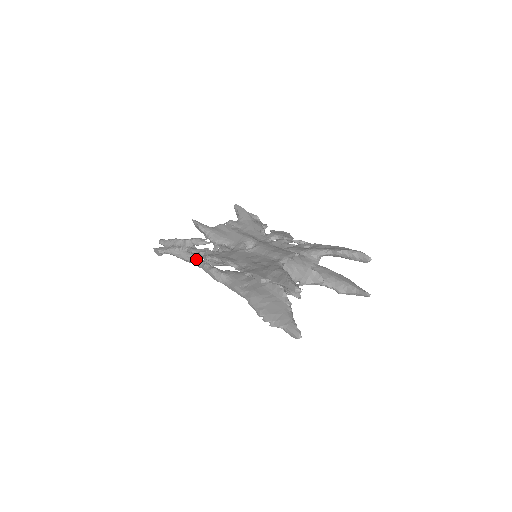
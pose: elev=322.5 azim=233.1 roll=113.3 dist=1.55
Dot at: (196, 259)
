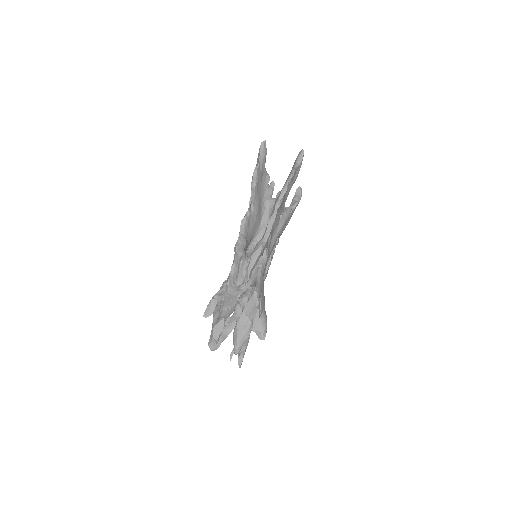
Dot at: (240, 286)
